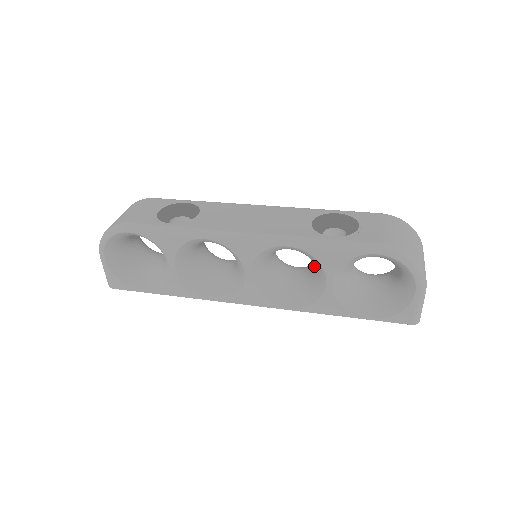
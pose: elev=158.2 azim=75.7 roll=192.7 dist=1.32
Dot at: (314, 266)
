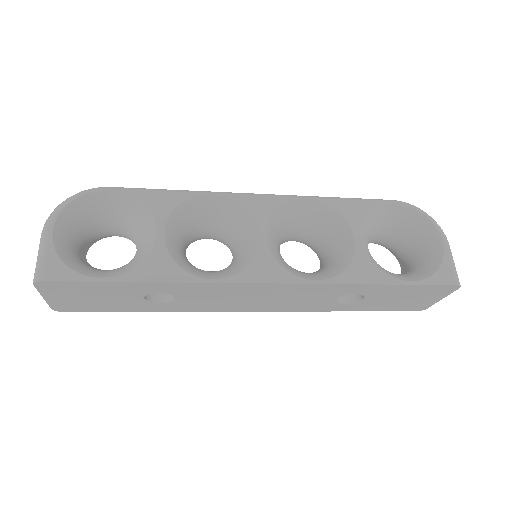
Dot at: (332, 239)
